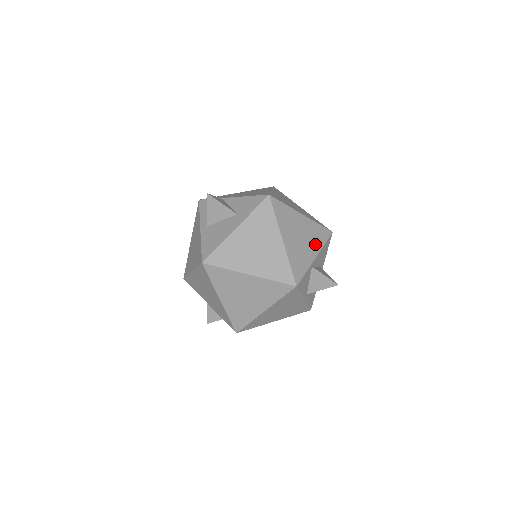
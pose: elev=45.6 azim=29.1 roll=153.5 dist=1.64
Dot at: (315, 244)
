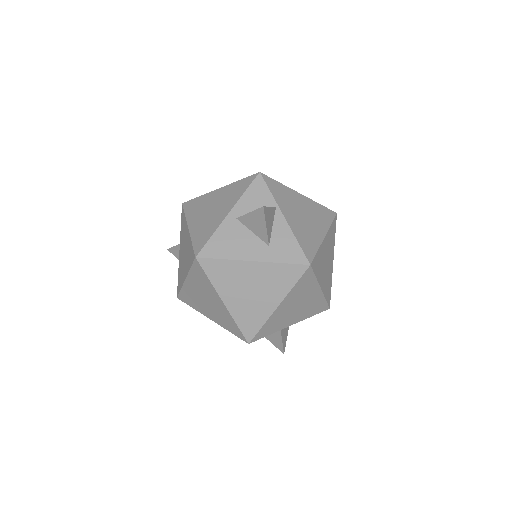
Dot at: (303, 315)
